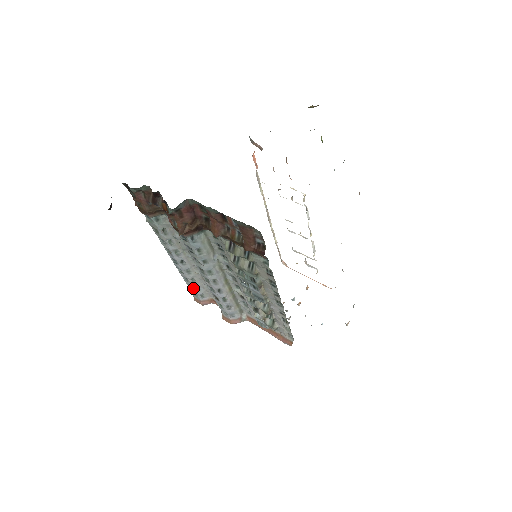
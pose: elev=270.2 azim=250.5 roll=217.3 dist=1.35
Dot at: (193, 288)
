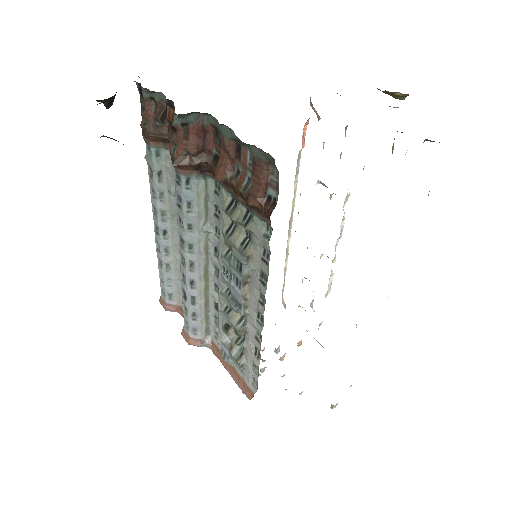
Dot at: (164, 279)
